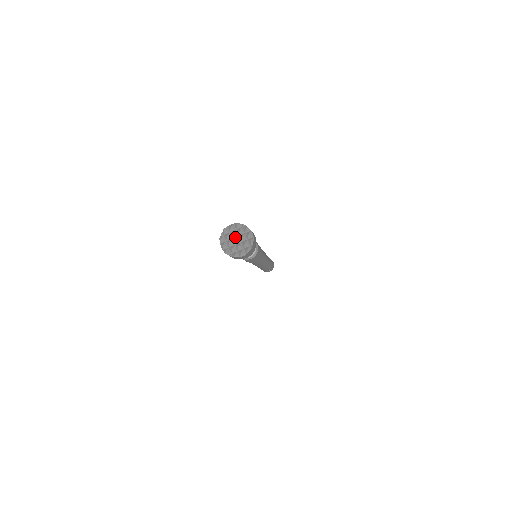
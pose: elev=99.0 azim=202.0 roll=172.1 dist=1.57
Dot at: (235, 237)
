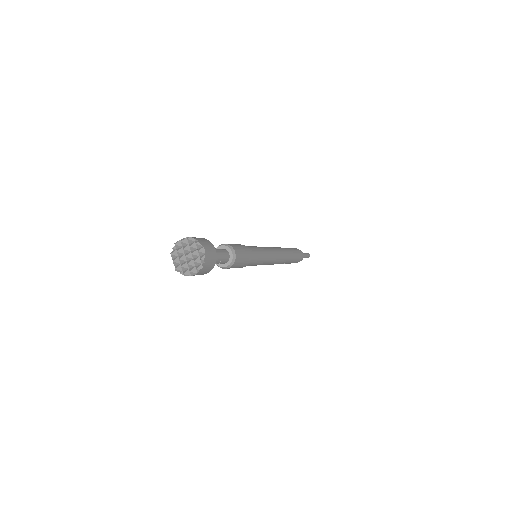
Dot at: (187, 253)
